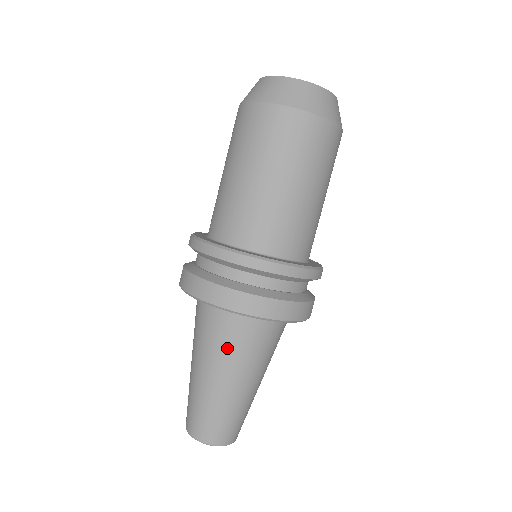
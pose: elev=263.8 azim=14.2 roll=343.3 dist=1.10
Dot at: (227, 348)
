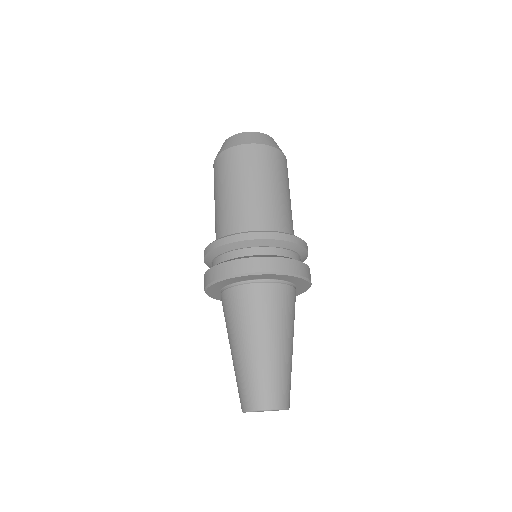
Dot at: (269, 313)
